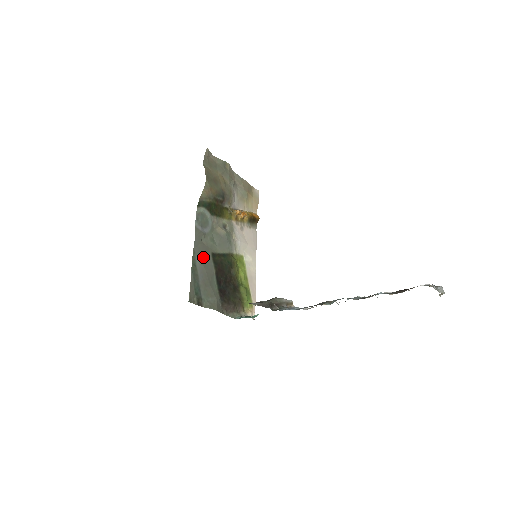
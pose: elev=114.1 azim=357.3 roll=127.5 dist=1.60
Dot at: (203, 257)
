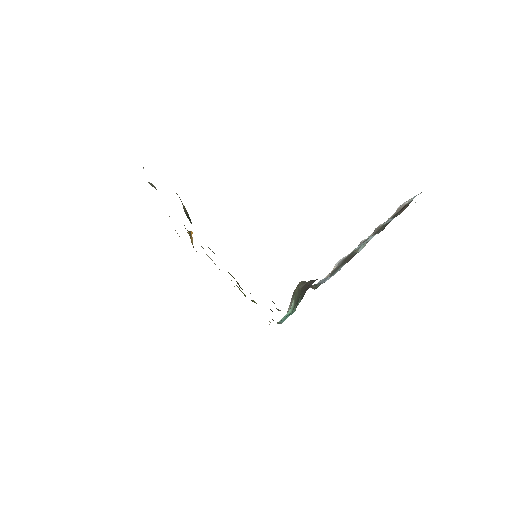
Dot at: occluded
